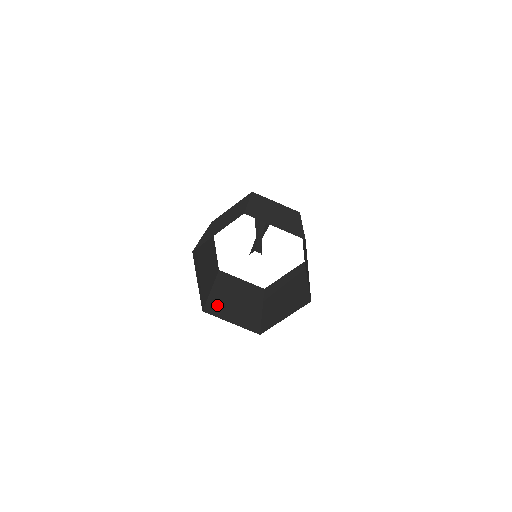
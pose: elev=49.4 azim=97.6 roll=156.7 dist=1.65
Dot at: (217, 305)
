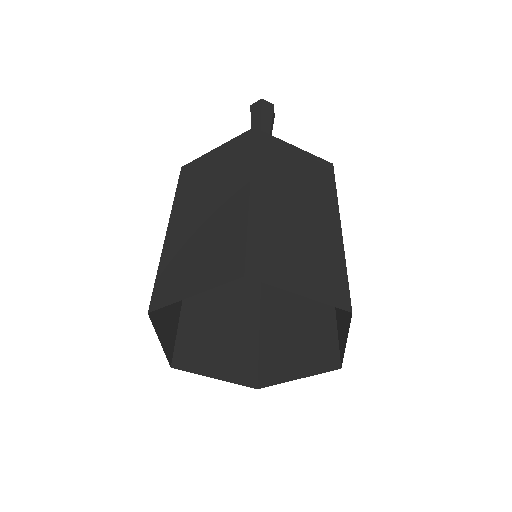
Dot at: (193, 337)
